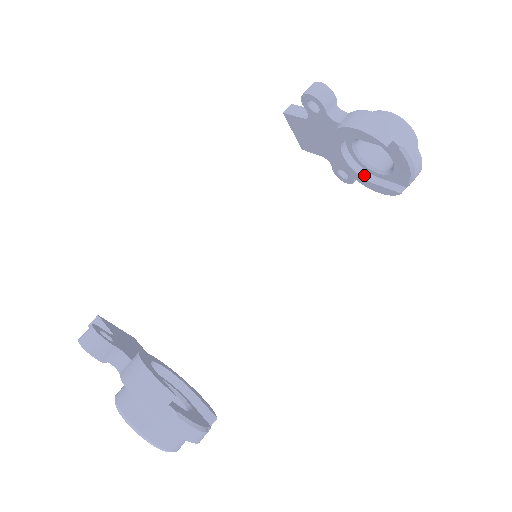
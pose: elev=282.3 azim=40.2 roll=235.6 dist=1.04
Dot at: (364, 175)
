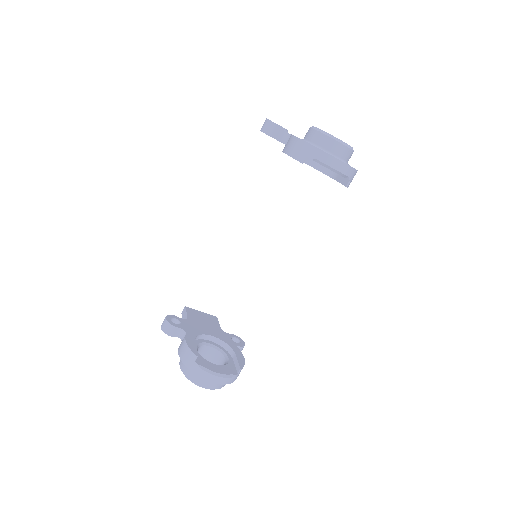
Dot at: (329, 174)
